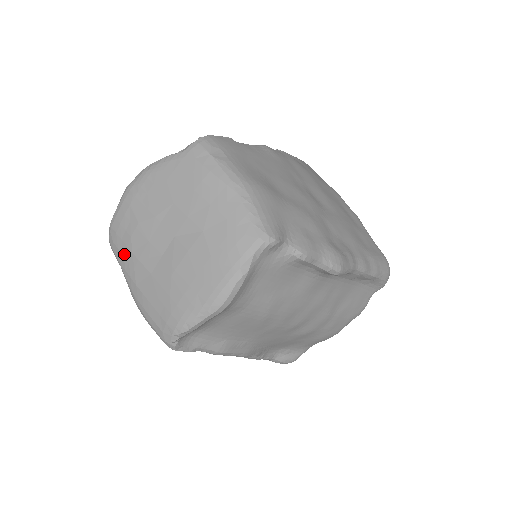
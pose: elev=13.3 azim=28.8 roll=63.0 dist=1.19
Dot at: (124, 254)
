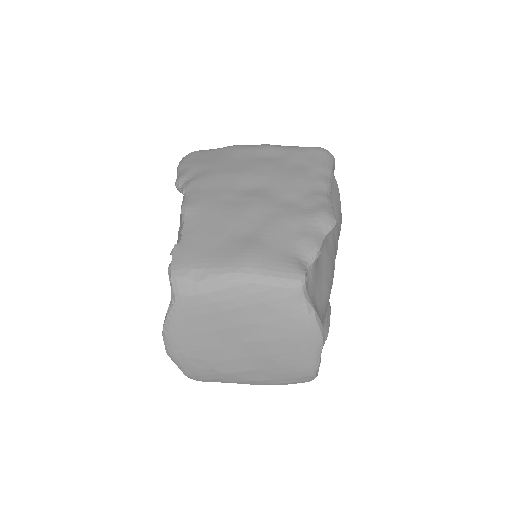
Dot at: (221, 378)
